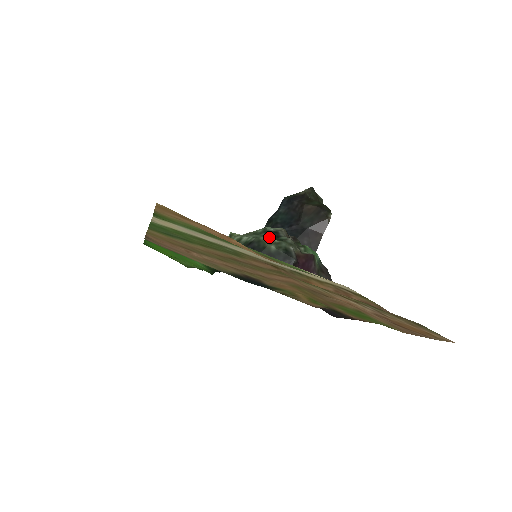
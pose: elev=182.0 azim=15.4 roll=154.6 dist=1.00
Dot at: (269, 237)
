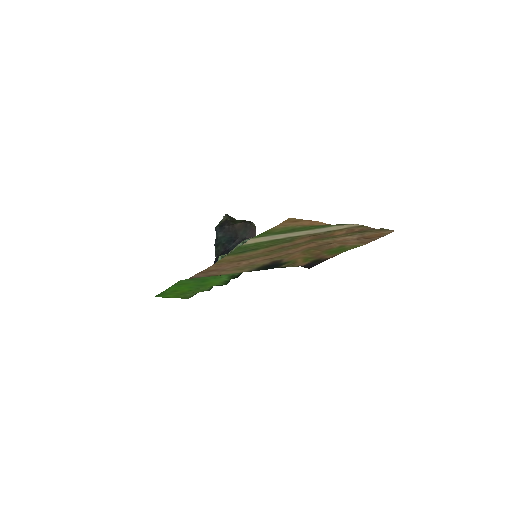
Dot at: occluded
